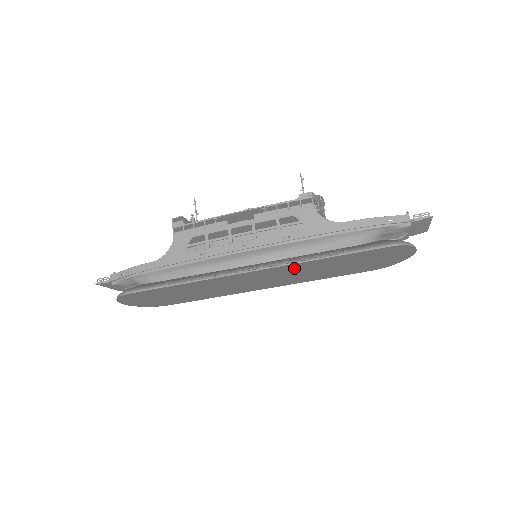
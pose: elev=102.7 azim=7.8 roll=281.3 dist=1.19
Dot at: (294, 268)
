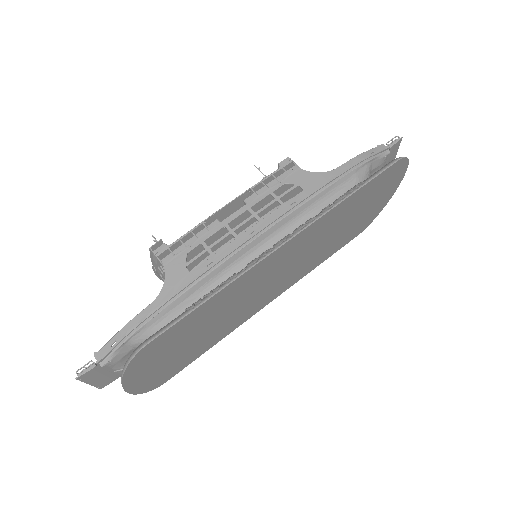
Dot at: (315, 232)
